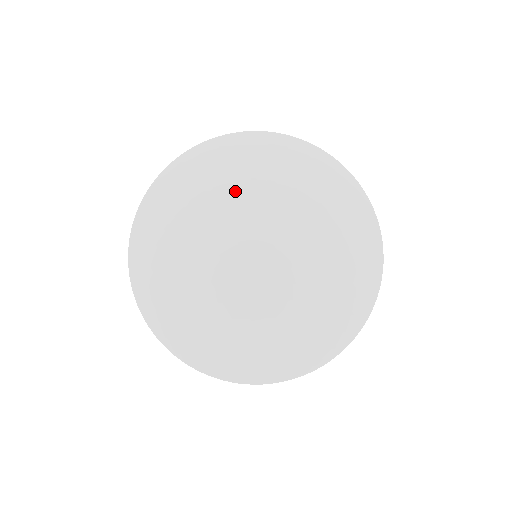
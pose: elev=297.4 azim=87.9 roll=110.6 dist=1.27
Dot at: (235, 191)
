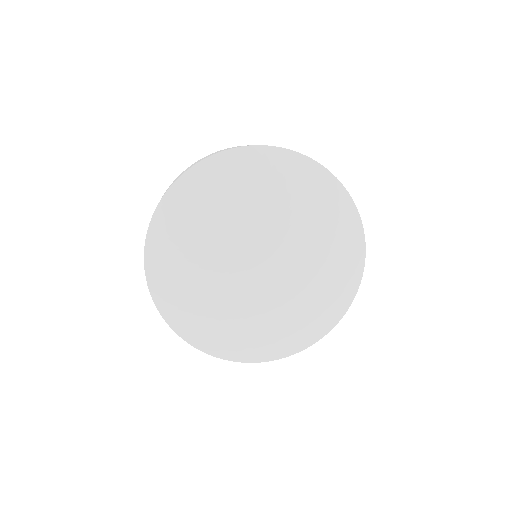
Dot at: (214, 227)
